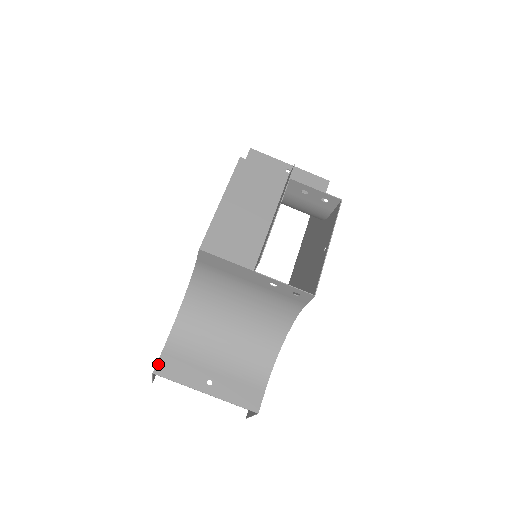
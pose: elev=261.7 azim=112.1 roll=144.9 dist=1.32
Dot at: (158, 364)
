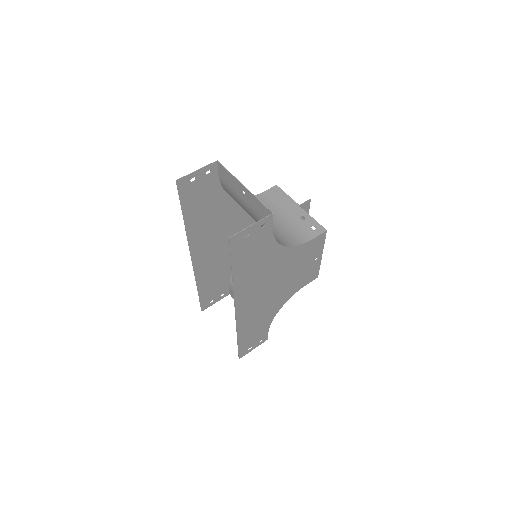
Dot at: (219, 167)
